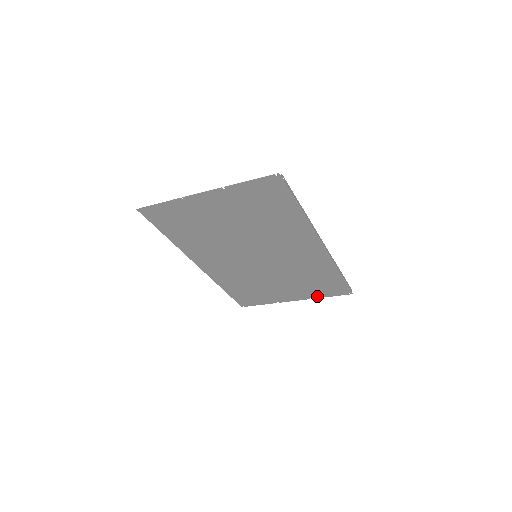
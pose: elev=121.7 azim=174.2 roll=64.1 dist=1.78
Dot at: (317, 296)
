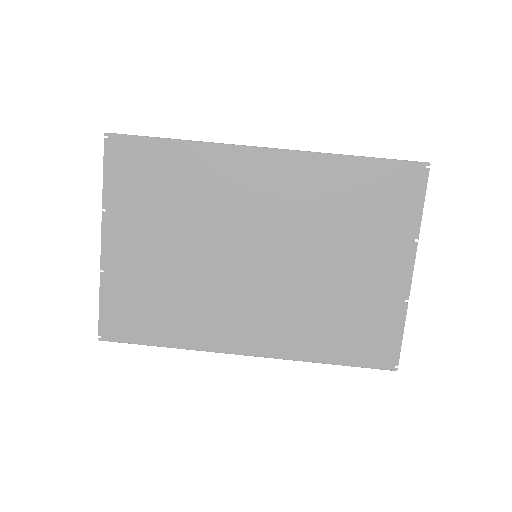
Dot at: (413, 226)
